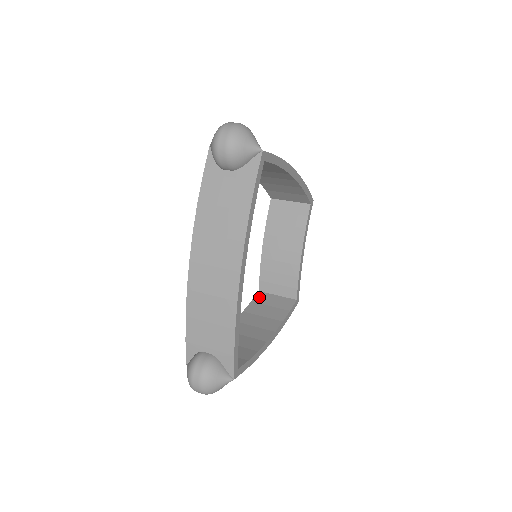
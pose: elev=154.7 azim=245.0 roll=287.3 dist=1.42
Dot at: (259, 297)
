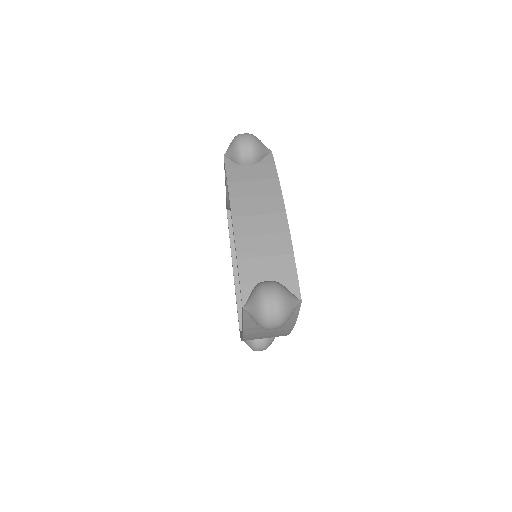
Dot at: occluded
